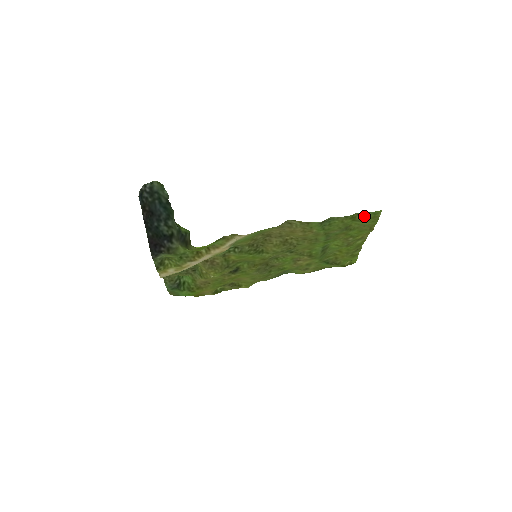
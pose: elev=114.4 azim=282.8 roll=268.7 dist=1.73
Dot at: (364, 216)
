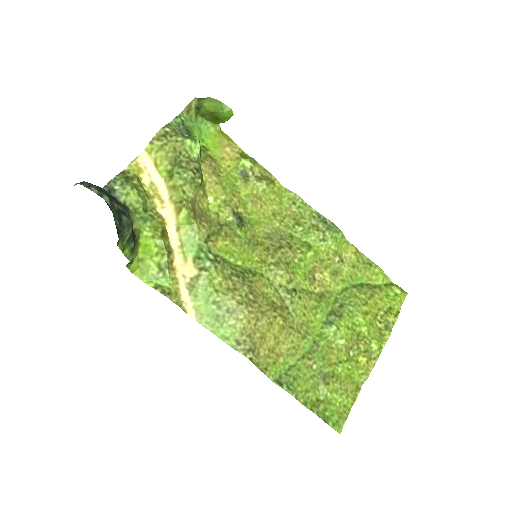
Dot at: (327, 413)
